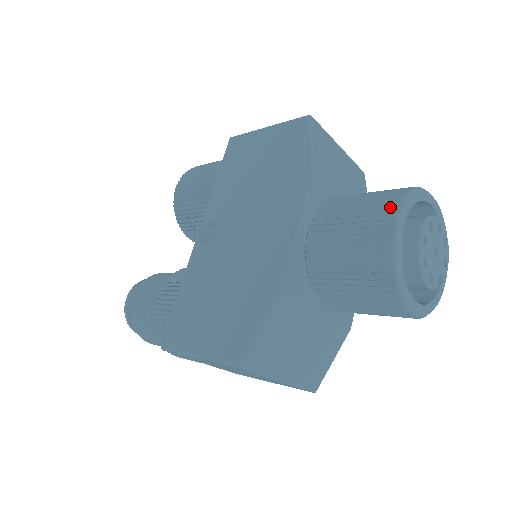
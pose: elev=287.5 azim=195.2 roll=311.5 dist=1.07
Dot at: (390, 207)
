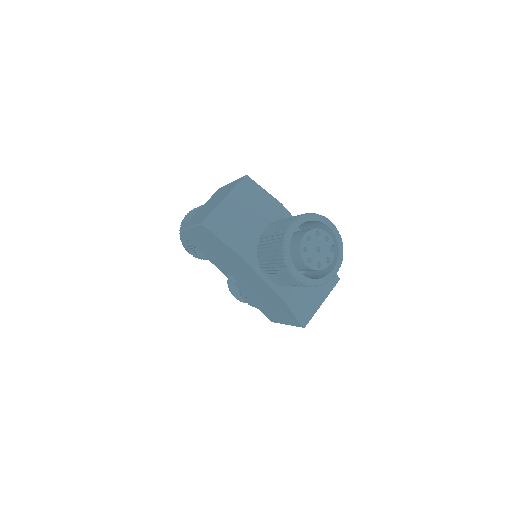
Dot at: (284, 267)
